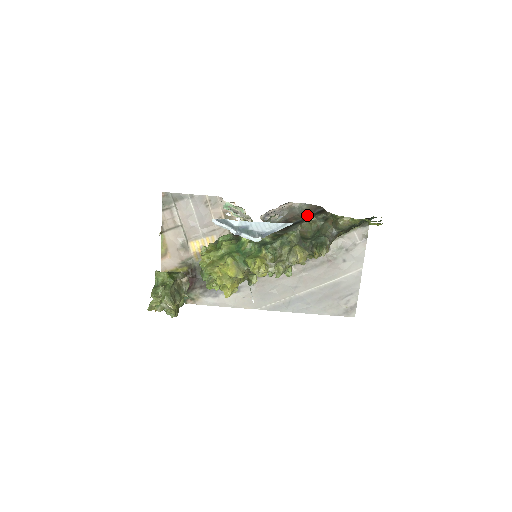
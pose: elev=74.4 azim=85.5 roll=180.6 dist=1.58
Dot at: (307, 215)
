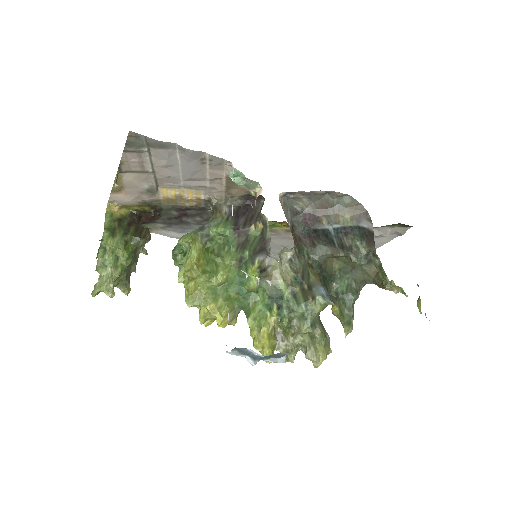
Dot at: (346, 221)
